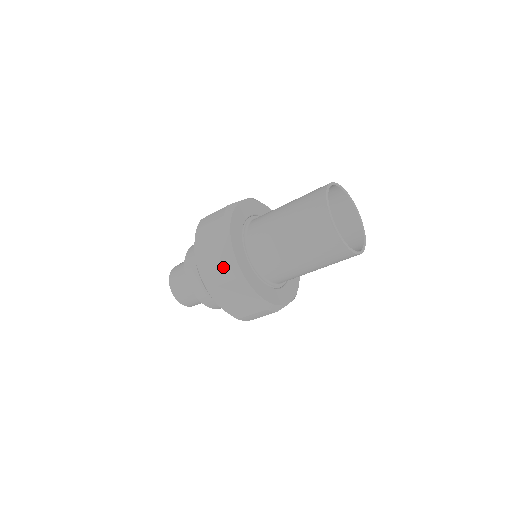
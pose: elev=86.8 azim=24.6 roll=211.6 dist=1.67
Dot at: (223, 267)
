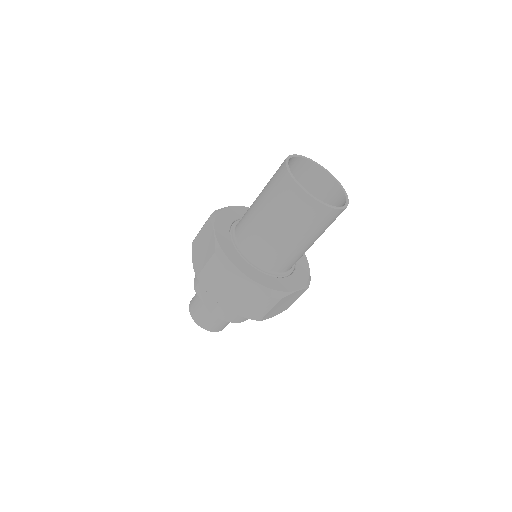
Dot at: (212, 260)
